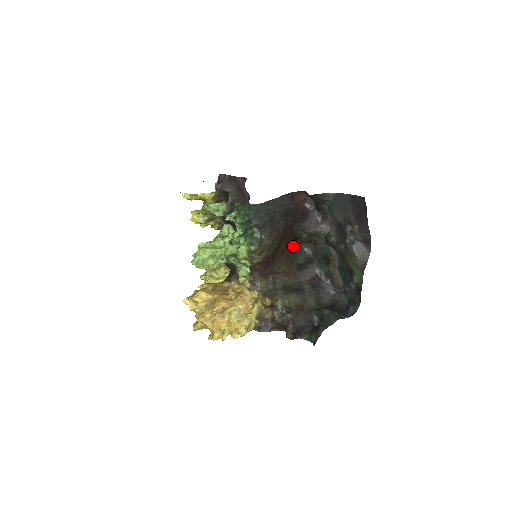
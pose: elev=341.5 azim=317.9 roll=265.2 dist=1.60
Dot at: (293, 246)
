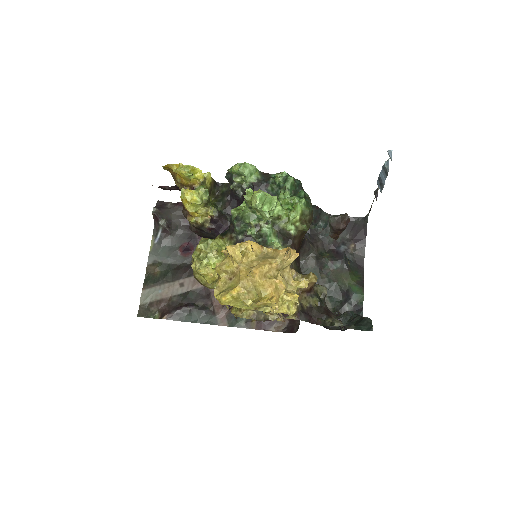
Dot at: occluded
